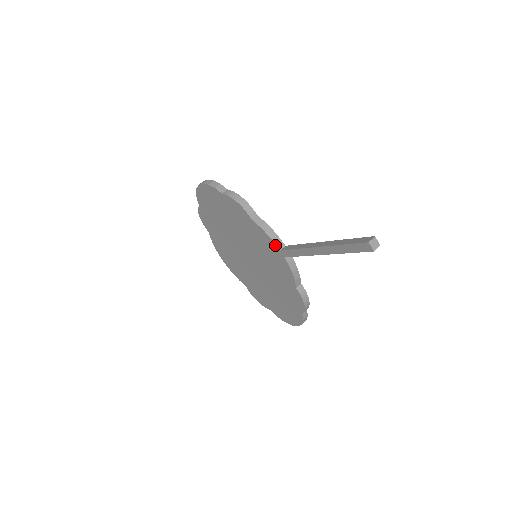
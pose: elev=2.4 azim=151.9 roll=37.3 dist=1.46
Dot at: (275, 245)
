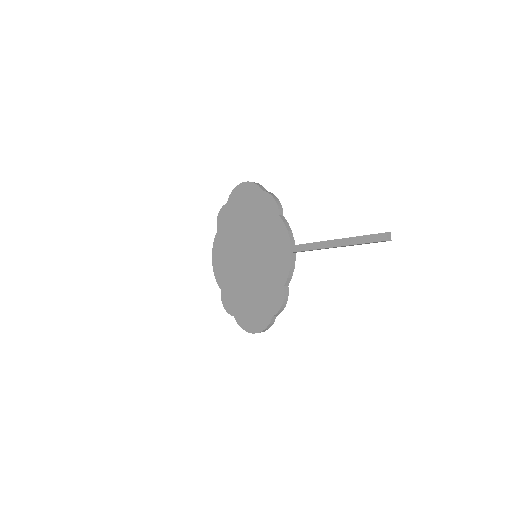
Dot at: (289, 240)
